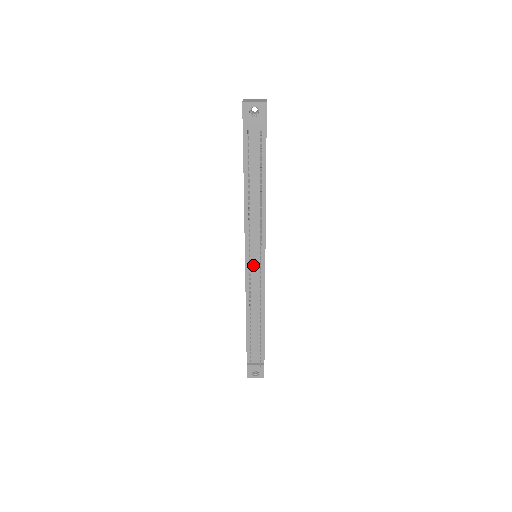
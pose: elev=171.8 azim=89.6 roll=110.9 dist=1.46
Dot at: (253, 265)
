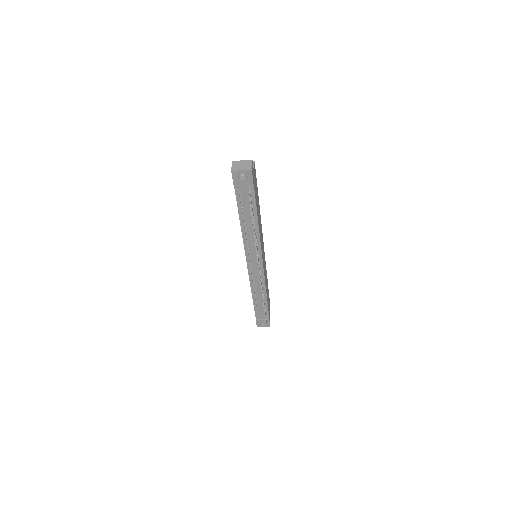
Dot at: (253, 266)
